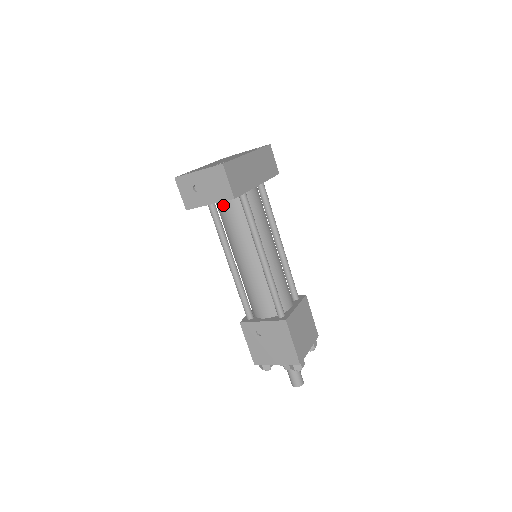
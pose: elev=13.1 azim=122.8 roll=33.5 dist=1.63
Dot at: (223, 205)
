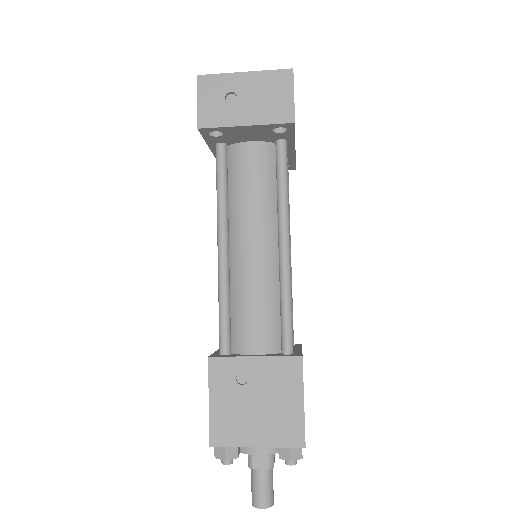
Dot at: (244, 153)
